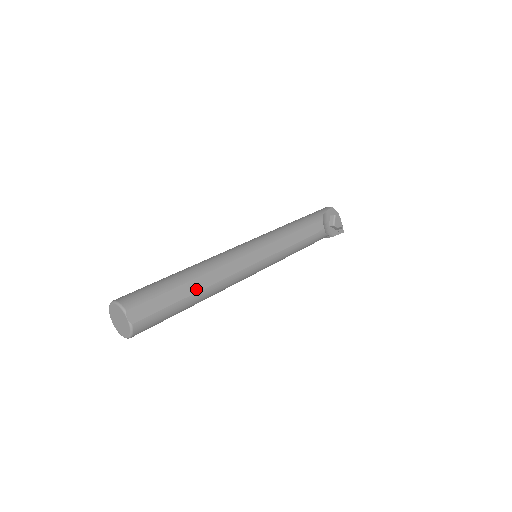
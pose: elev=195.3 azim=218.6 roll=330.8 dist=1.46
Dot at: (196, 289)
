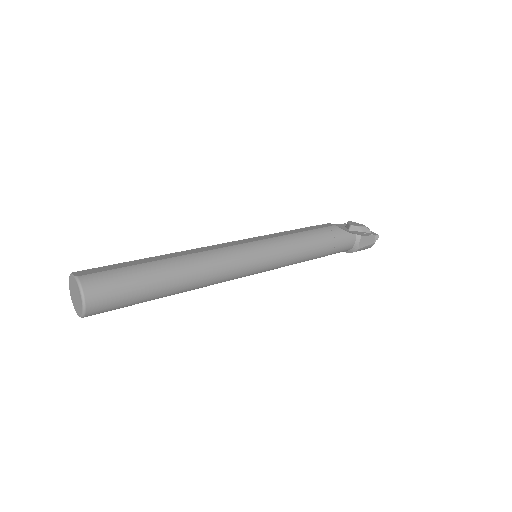
Dot at: (163, 258)
